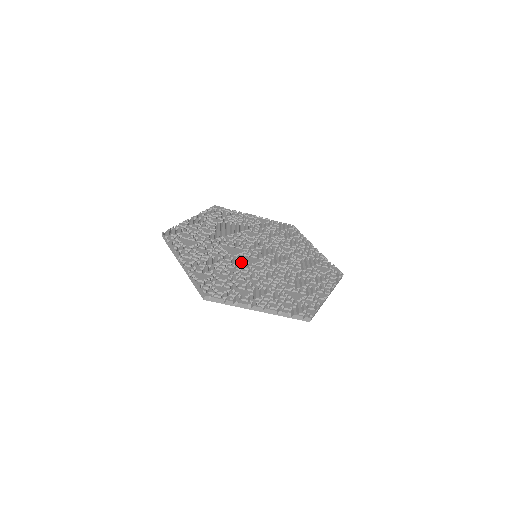
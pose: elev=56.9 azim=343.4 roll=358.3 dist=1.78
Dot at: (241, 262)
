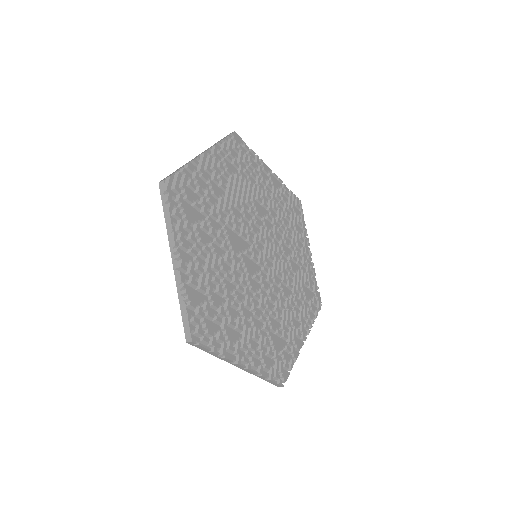
Dot at: (241, 270)
